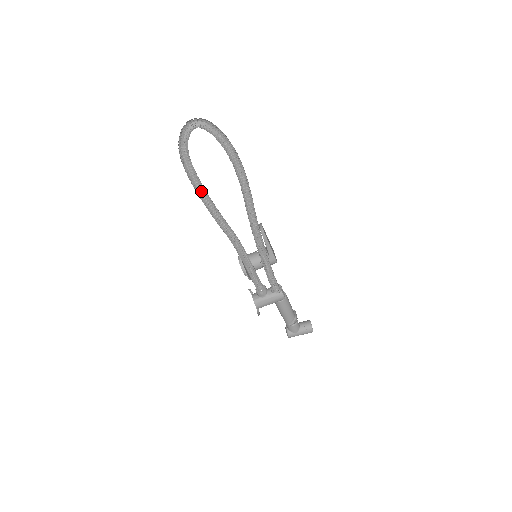
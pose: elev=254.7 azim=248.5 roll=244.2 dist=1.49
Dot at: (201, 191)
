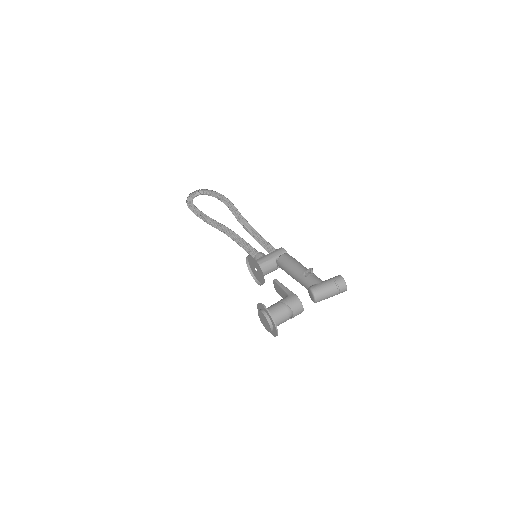
Dot at: (199, 211)
